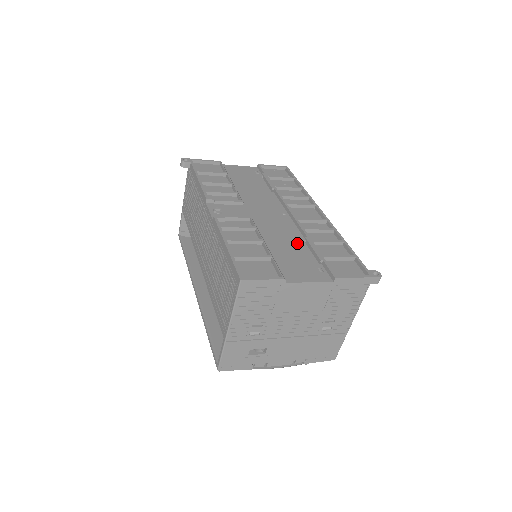
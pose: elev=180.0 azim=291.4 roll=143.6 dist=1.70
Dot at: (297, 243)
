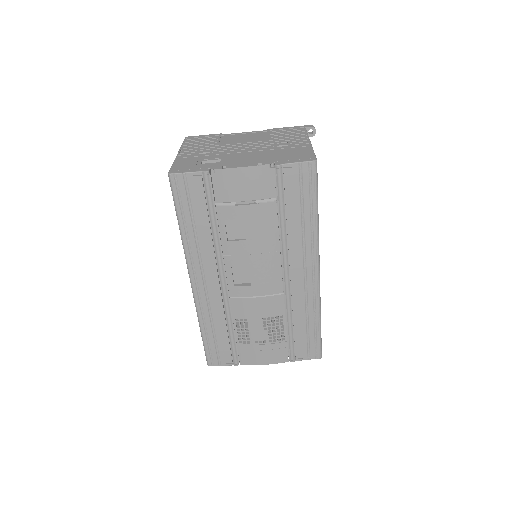
Dot at: occluded
